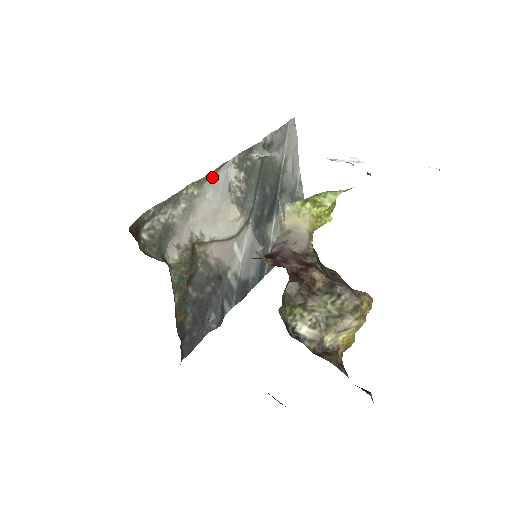
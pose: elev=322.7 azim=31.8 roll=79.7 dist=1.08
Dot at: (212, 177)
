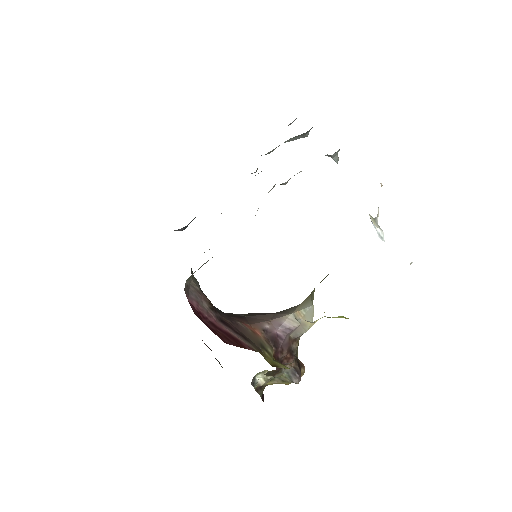
Dot at: occluded
